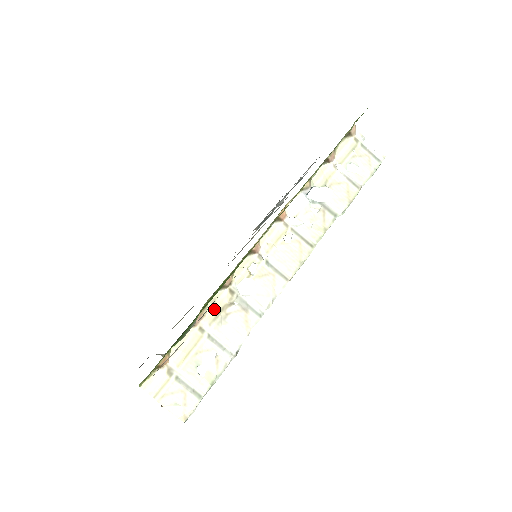
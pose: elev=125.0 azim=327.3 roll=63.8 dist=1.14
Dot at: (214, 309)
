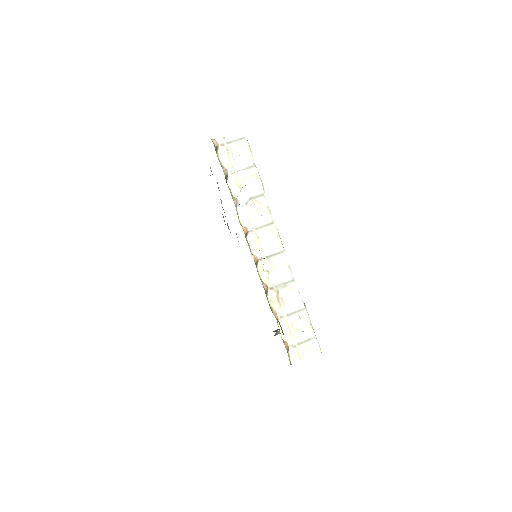
Dot at: (275, 304)
